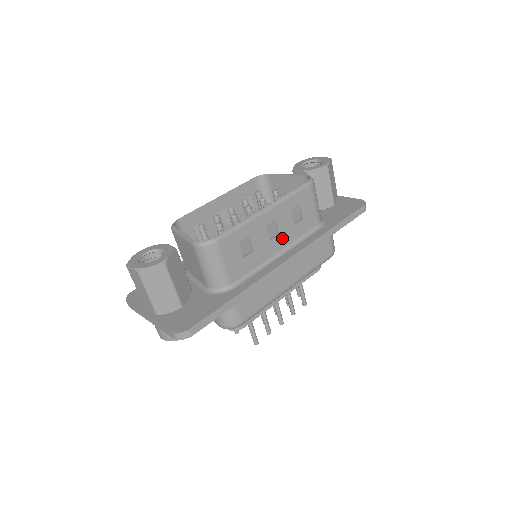
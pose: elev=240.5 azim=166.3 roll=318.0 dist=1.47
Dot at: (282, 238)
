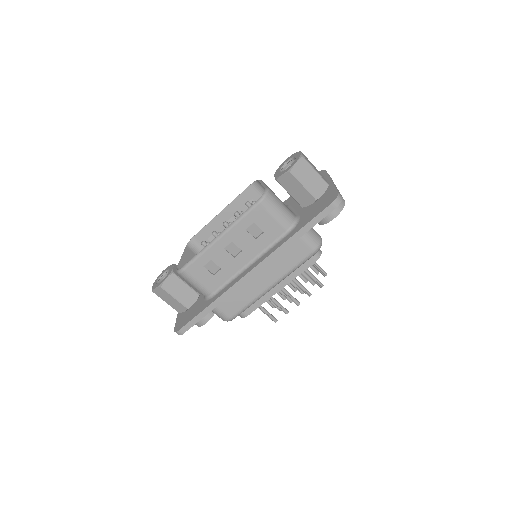
Dot at: (247, 252)
